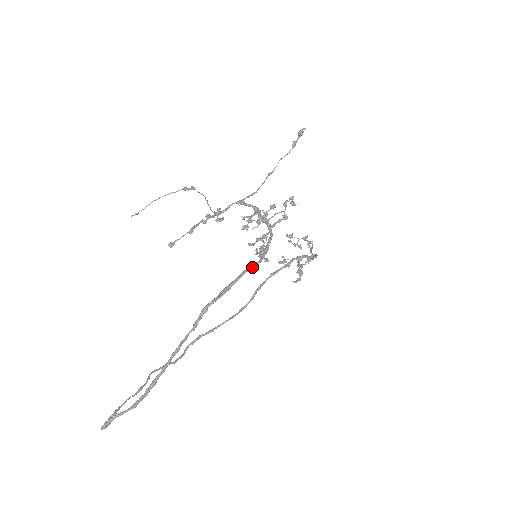
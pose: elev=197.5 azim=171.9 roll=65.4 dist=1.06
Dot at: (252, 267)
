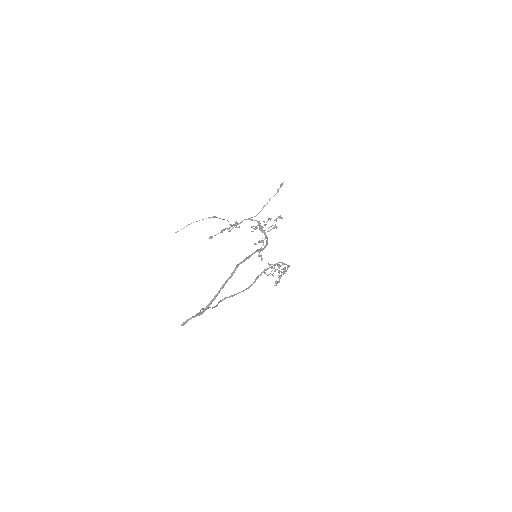
Dot at: (260, 250)
